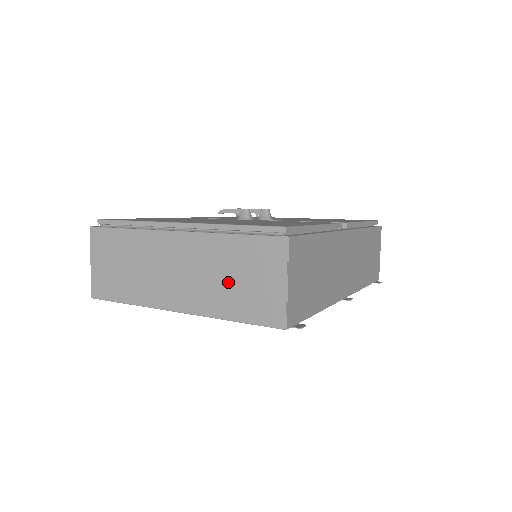
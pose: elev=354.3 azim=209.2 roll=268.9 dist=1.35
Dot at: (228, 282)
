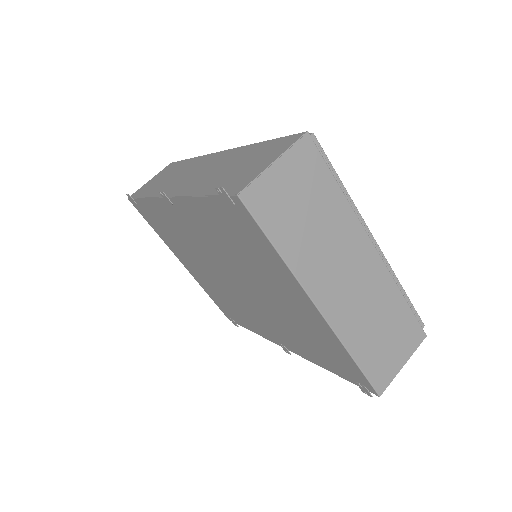
Dot at: (376, 328)
